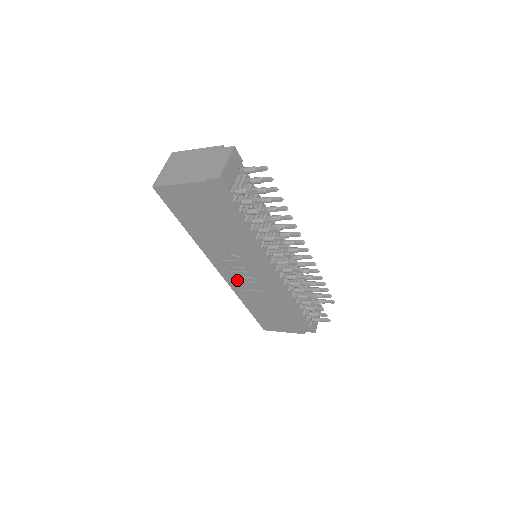
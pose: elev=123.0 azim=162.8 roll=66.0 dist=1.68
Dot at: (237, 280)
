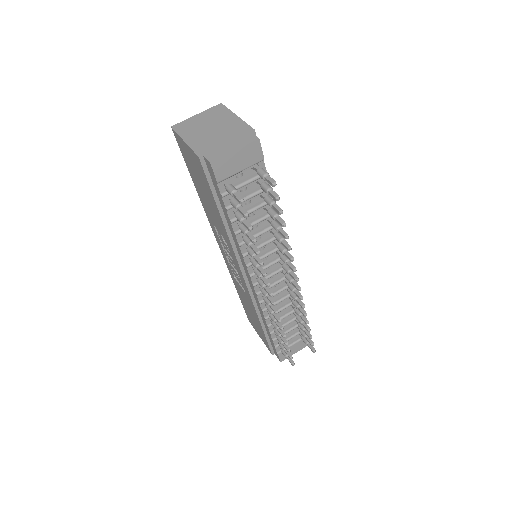
Dot at: (229, 264)
